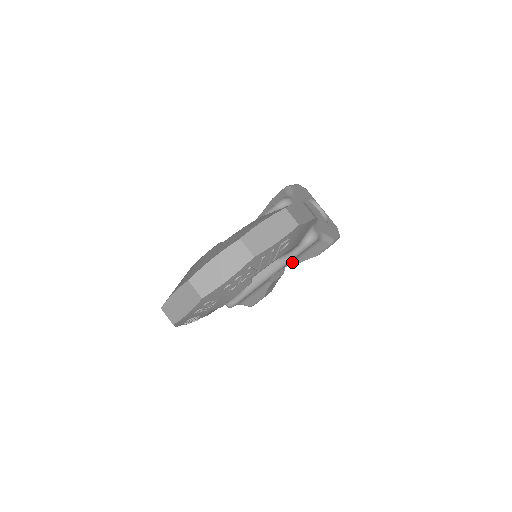
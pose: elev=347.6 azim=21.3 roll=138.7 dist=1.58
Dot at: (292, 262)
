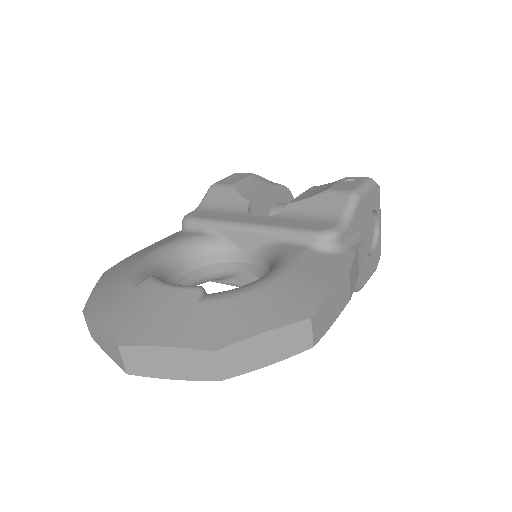
Dot at: occluded
